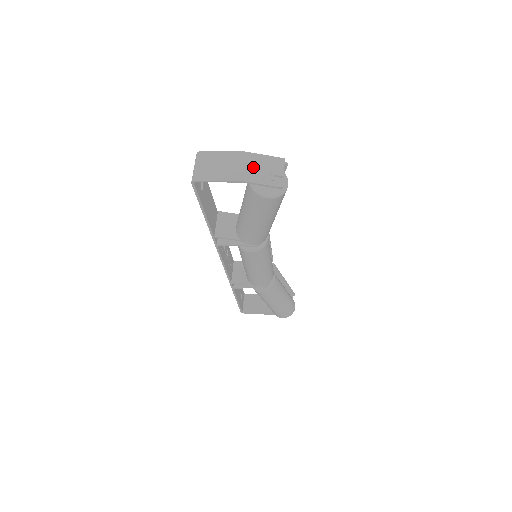
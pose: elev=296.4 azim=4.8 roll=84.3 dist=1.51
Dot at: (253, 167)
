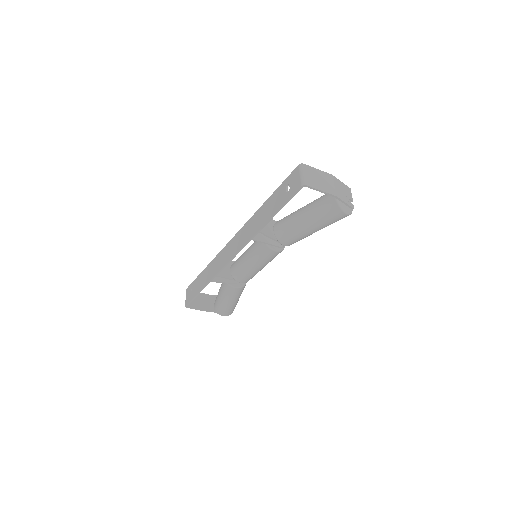
Dot at: (339, 188)
